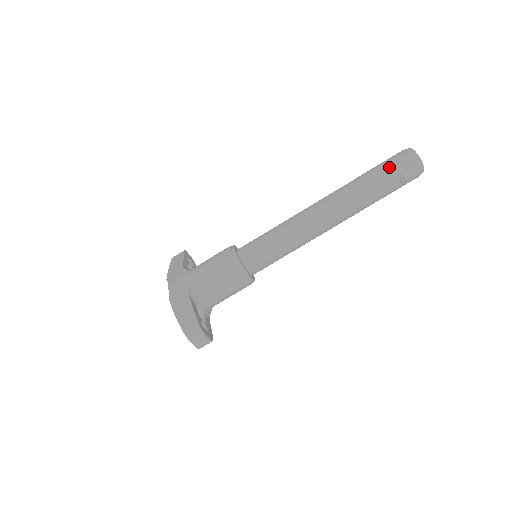
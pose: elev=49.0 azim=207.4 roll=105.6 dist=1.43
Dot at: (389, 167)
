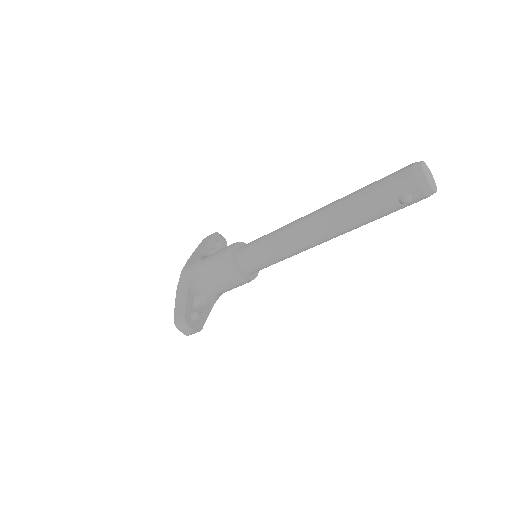
Dot at: (388, 185)
